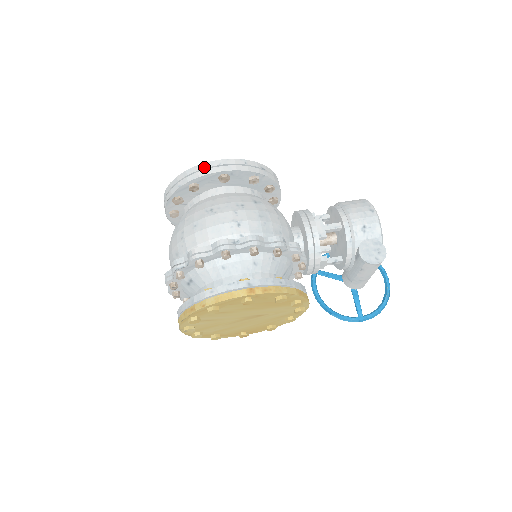
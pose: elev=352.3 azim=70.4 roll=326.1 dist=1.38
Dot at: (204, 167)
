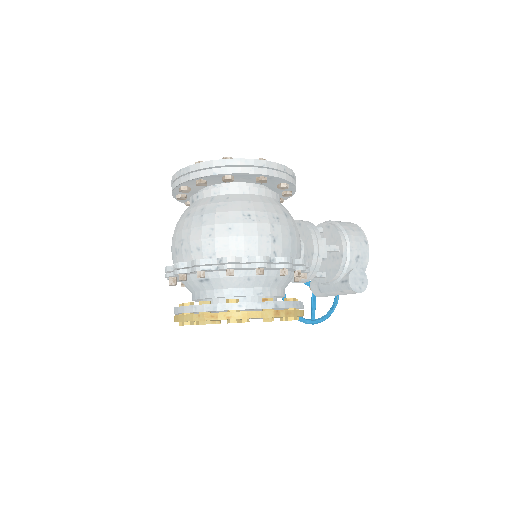
Dot at: (248, 163)
